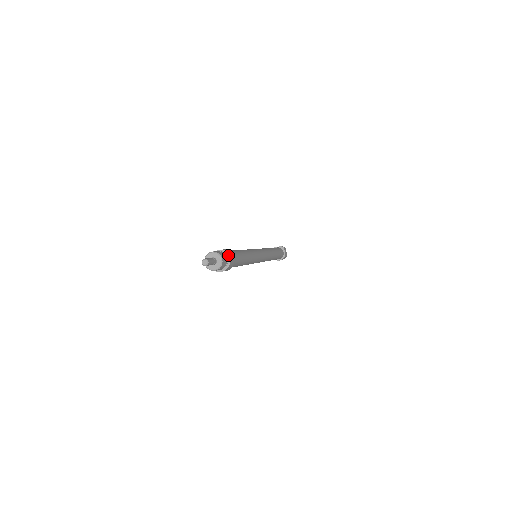
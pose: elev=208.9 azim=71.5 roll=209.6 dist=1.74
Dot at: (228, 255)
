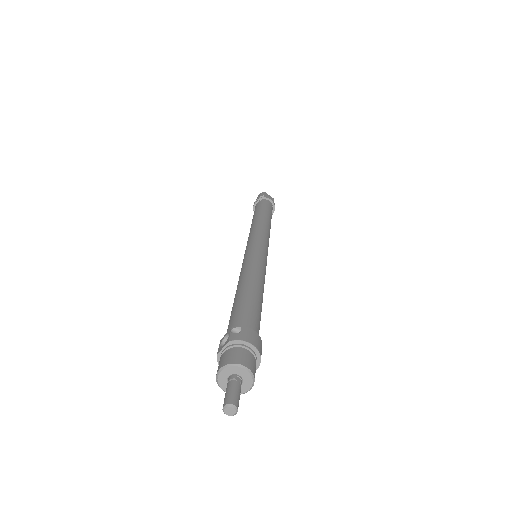
Dot at: (244, 342)
